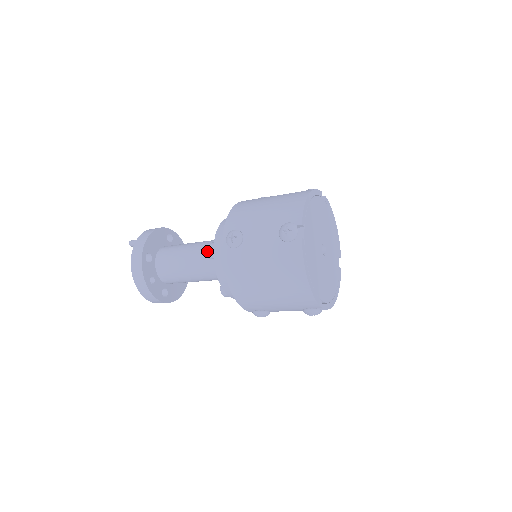
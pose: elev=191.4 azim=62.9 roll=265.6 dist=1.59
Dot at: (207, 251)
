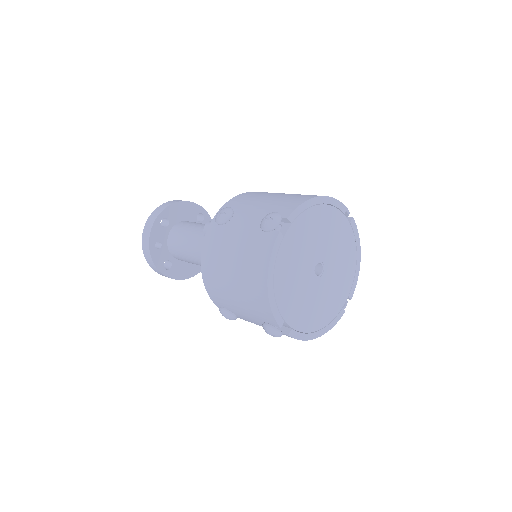
Dot at: (205, 227)
